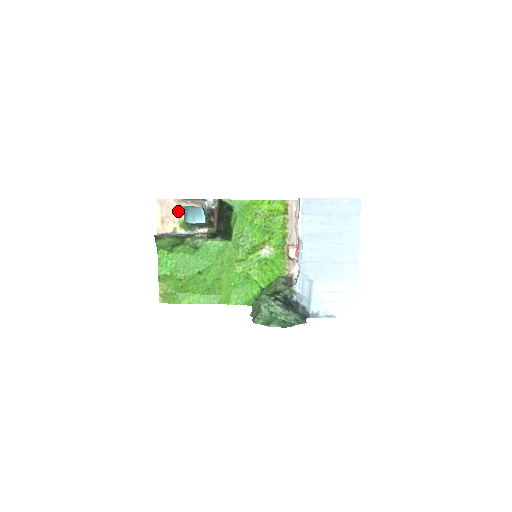
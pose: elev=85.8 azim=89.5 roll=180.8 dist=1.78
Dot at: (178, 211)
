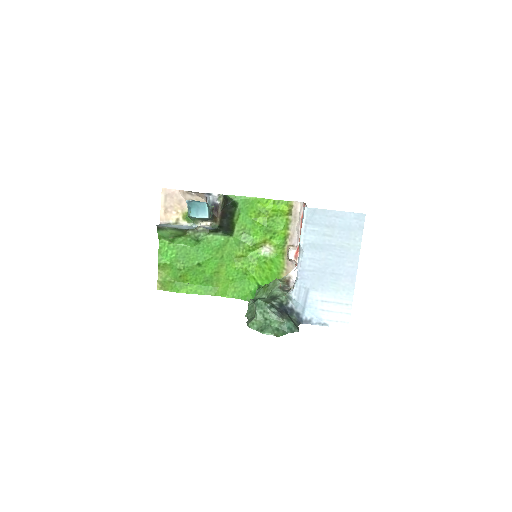
Dot at: (182, 202)
